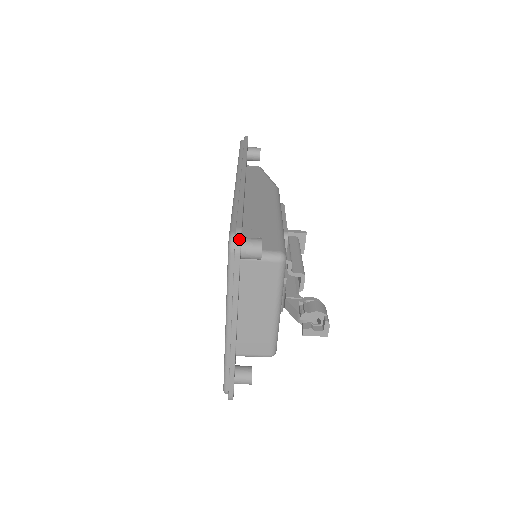
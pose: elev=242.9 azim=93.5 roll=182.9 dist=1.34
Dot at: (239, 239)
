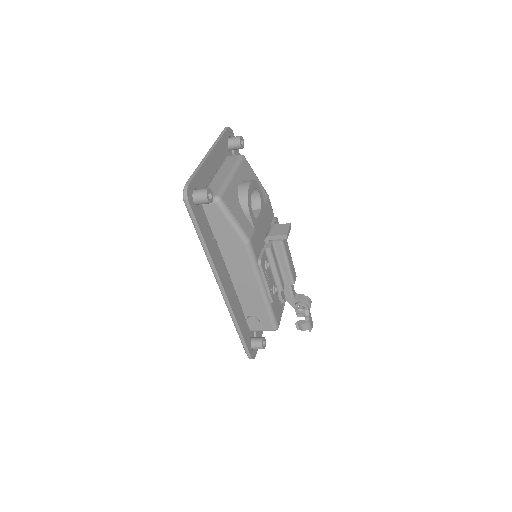
Dot at: occluded
